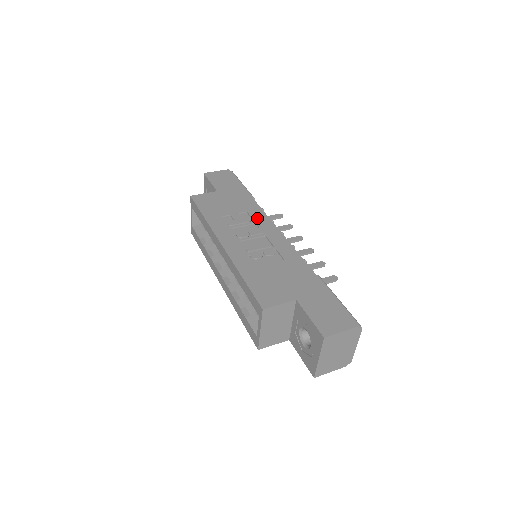
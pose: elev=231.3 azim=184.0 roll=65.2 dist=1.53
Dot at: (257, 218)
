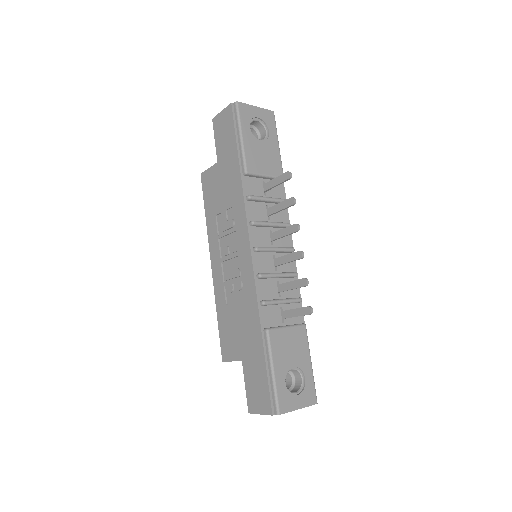
Dot at: (238, 222)
